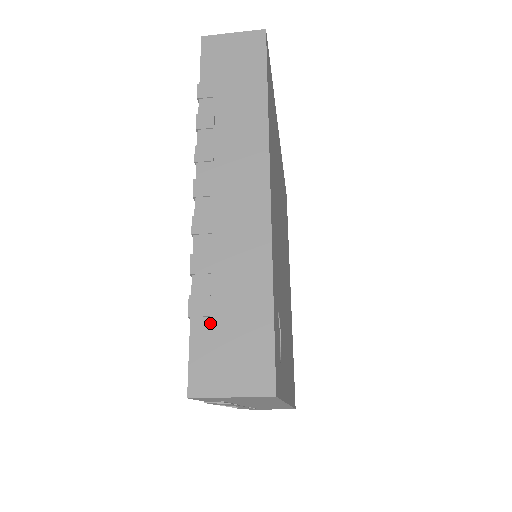
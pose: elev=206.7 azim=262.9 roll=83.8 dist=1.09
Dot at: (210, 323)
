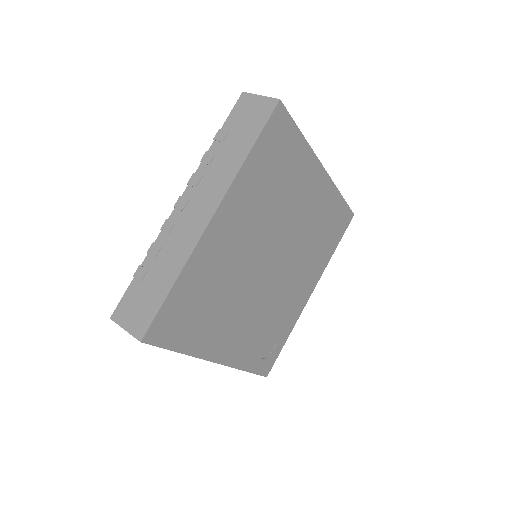
Dot at: occluded
